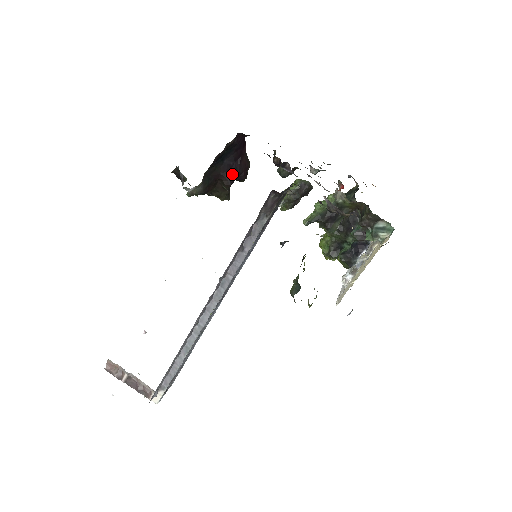
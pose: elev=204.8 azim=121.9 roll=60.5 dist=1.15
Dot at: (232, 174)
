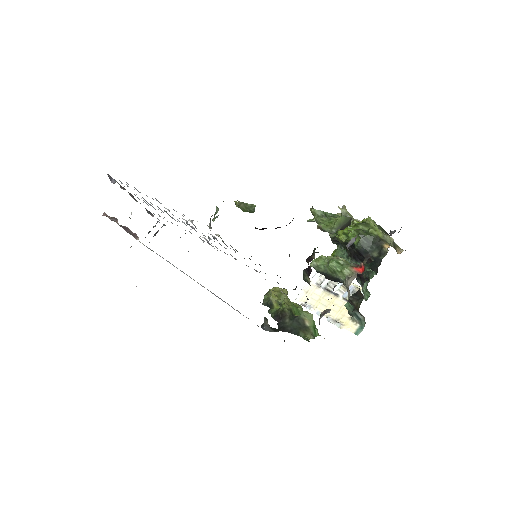
Dot at: occluded
